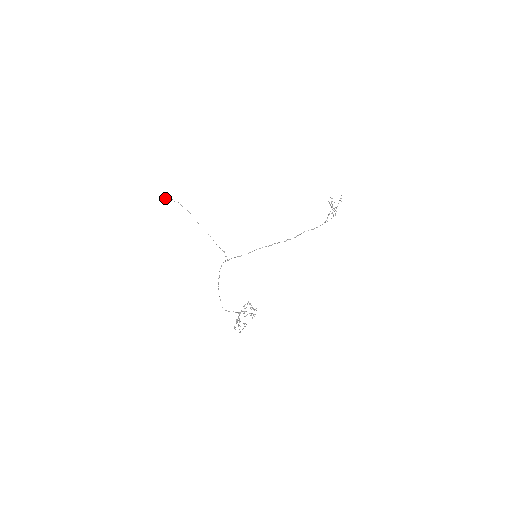
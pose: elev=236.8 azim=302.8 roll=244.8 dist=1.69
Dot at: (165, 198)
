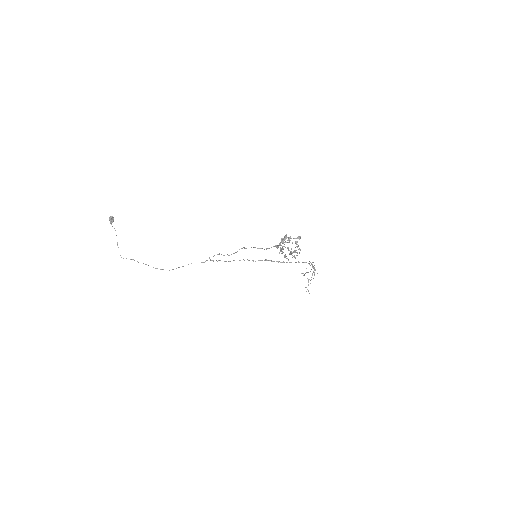
Dot at: (112, 217)
